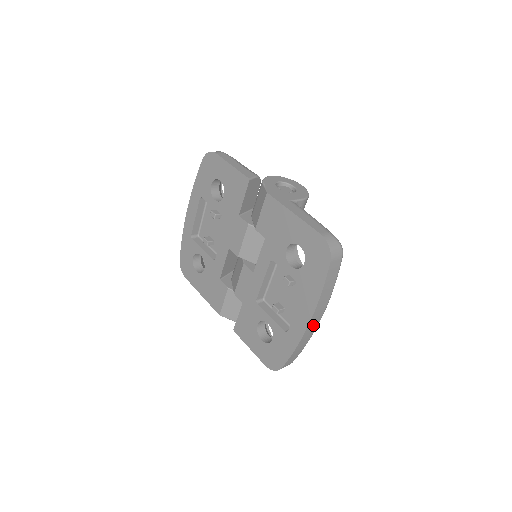
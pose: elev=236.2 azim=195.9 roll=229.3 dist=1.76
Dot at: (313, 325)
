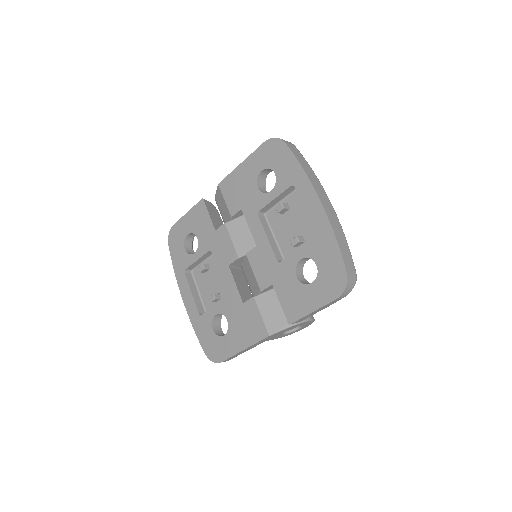
Dot at: (327, 205)
